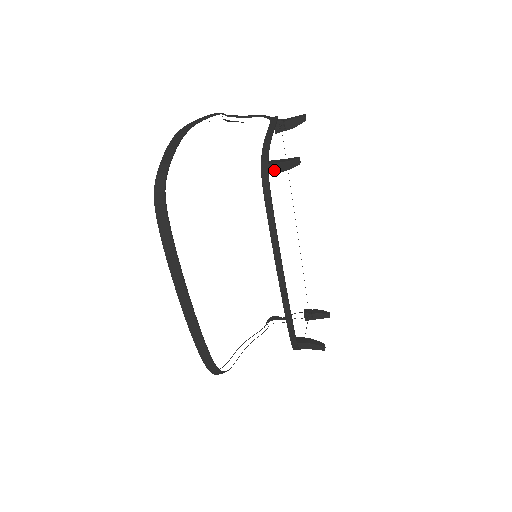
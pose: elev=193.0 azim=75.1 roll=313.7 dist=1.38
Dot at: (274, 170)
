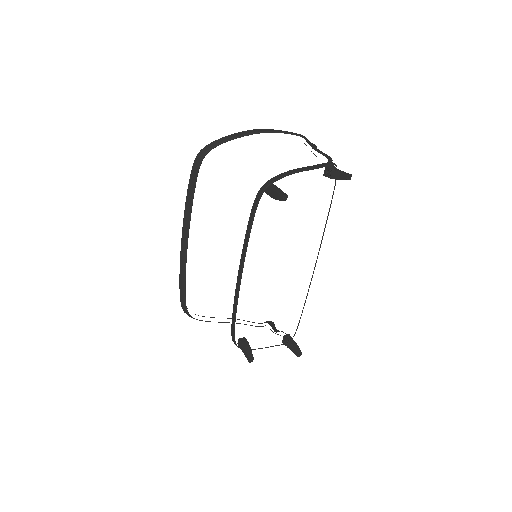
Dot at: (270, 194)
